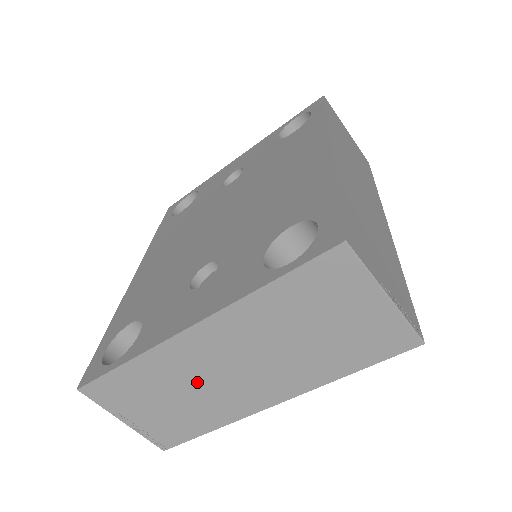
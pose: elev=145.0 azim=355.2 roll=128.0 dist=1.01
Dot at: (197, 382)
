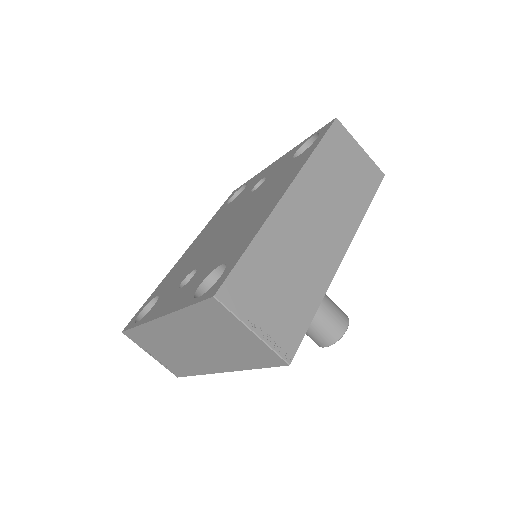
Dot at: (176, 347)
